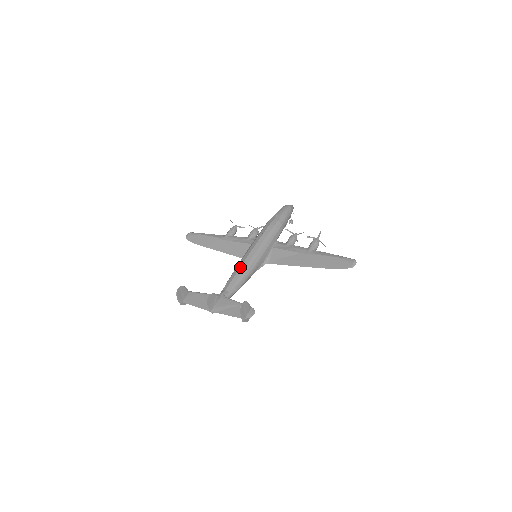
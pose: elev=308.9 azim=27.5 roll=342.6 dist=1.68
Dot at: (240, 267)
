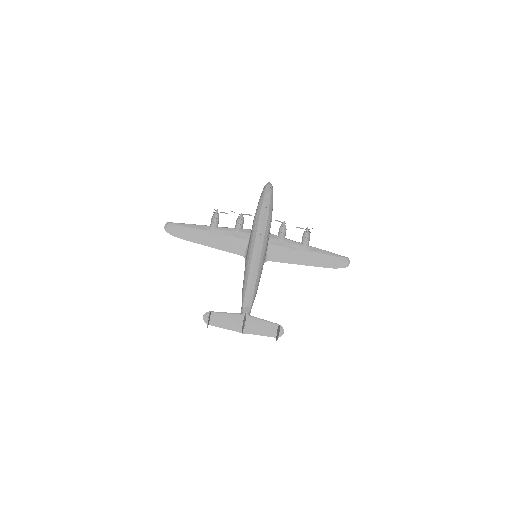
Dot at: (252, 279)
